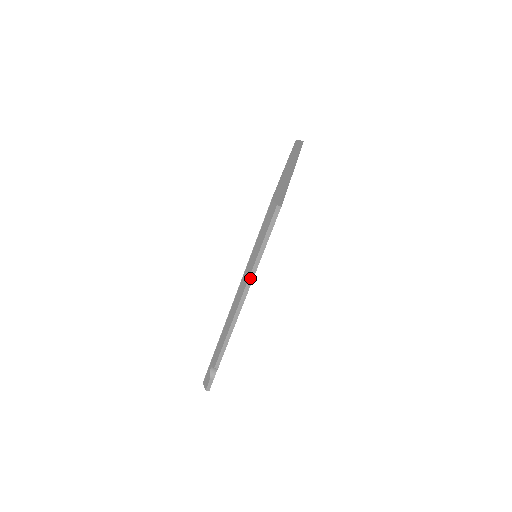
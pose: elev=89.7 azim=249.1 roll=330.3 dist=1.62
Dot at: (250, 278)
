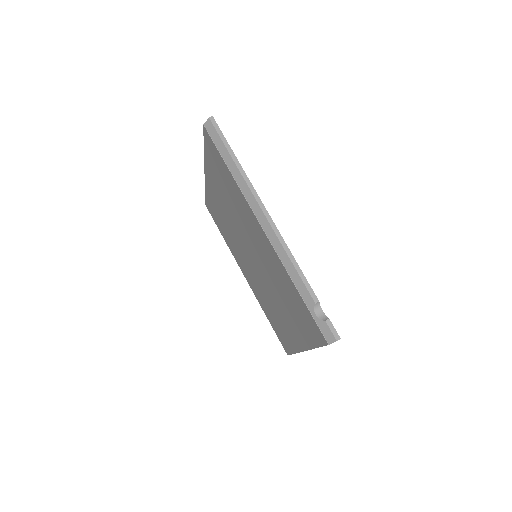
Dot at: (249, 186)
